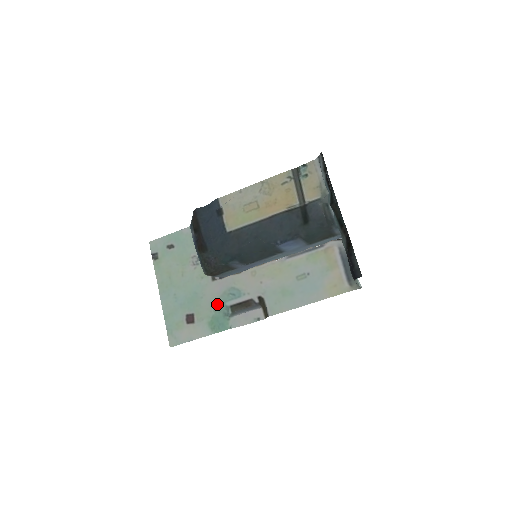
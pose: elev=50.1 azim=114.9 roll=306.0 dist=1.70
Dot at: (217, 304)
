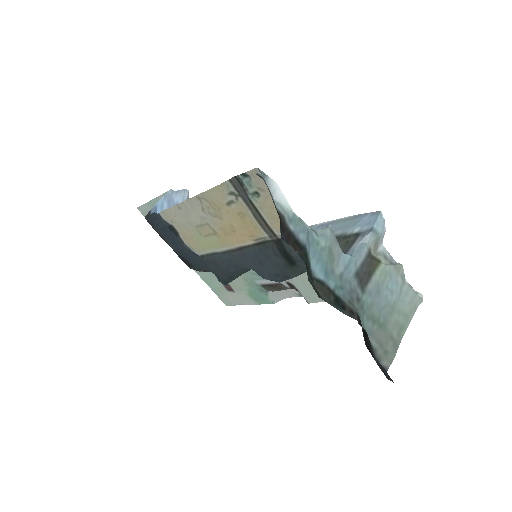
Dot at: (246, 280)
